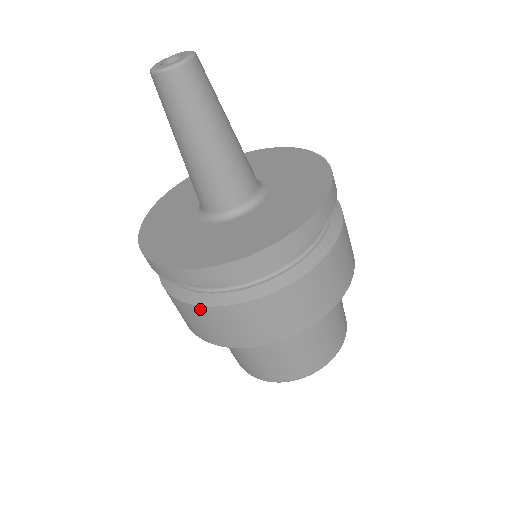
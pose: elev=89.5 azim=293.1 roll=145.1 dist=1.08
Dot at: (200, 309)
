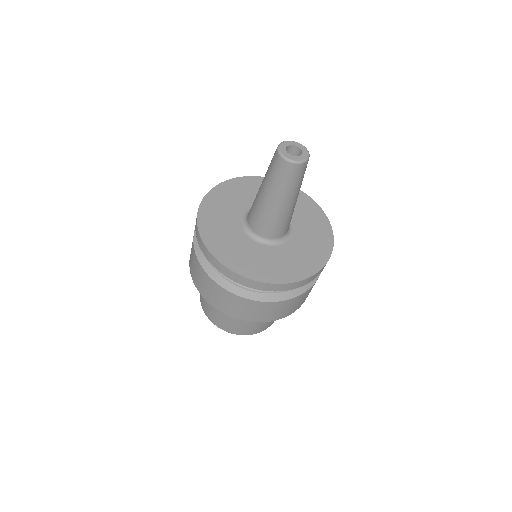
Dot at: (208, 278)
